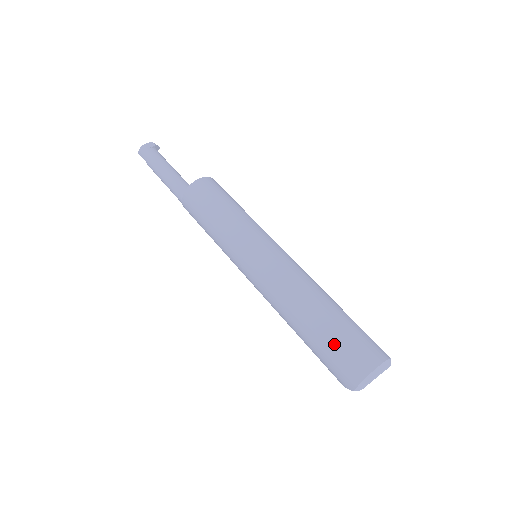
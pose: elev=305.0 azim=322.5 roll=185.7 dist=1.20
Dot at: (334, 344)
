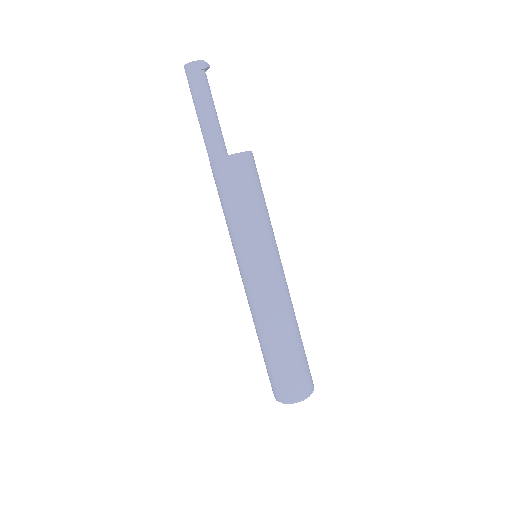
Dot at: (280, 371)
